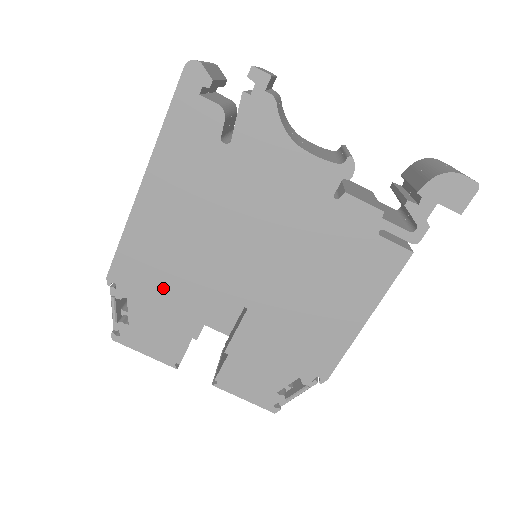
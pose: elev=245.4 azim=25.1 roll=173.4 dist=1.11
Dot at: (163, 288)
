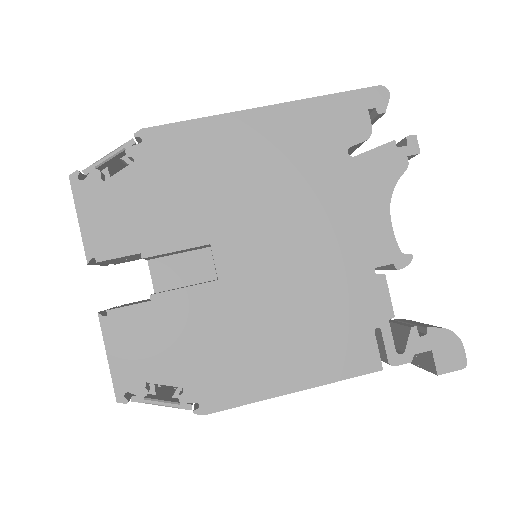
Dot at: (175, 188)
